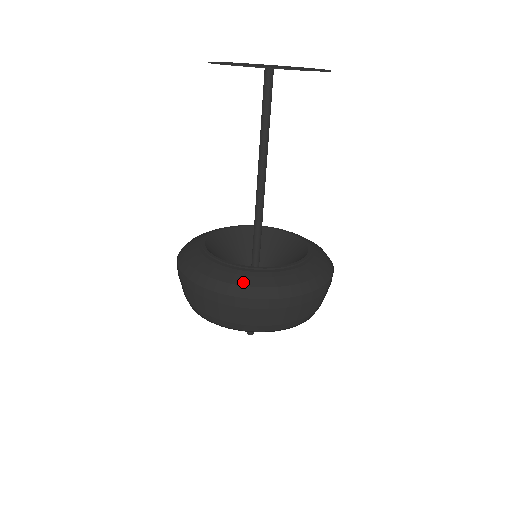
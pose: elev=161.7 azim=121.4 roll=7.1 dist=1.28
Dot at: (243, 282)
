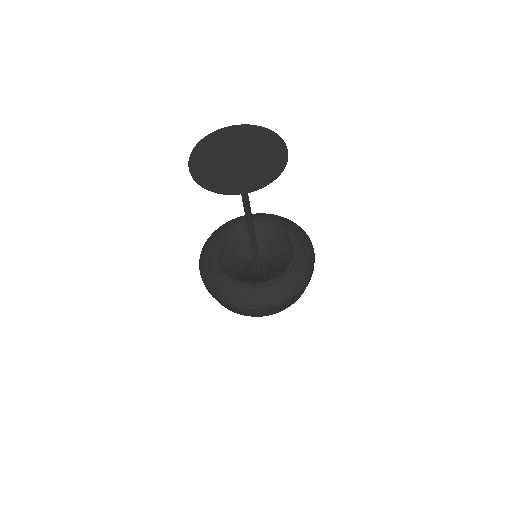
Dot at: (217, 286)
